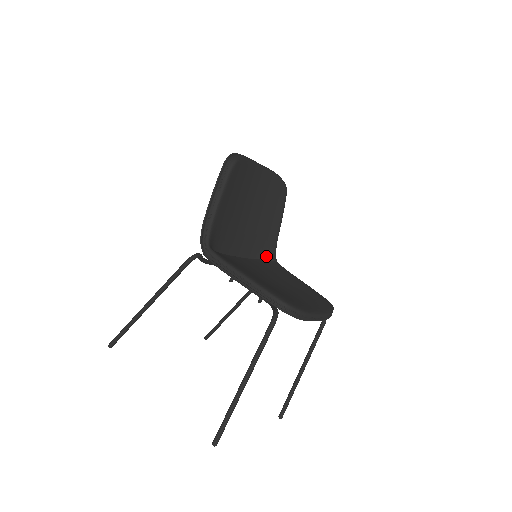
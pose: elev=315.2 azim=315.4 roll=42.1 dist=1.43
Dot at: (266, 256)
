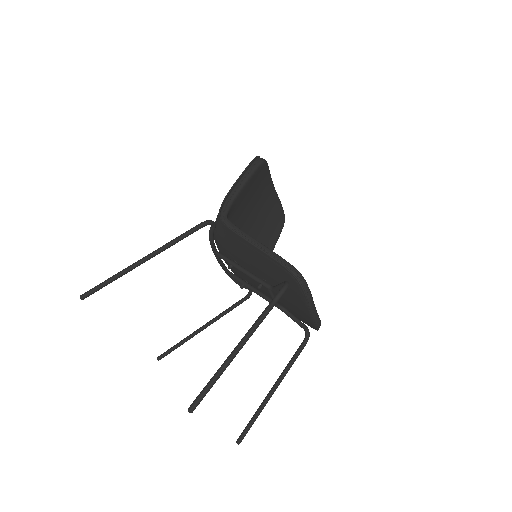
Dot at: occluded
